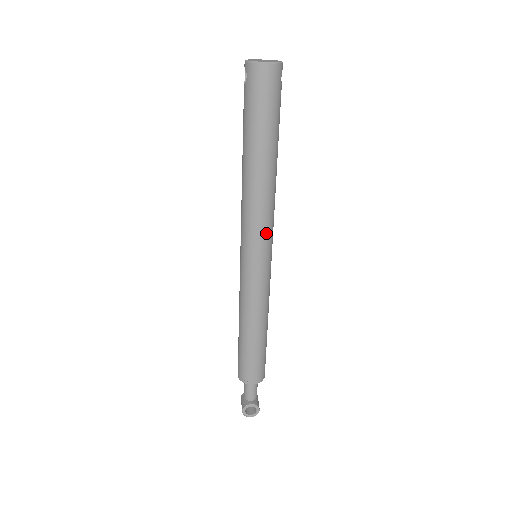
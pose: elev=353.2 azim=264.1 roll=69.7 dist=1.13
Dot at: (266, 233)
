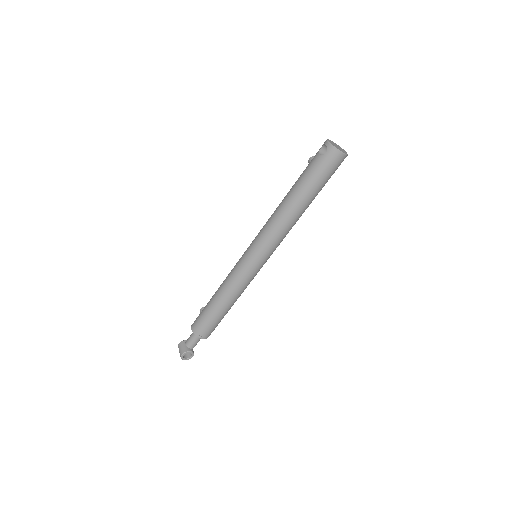
Dot at: (276, 247)
